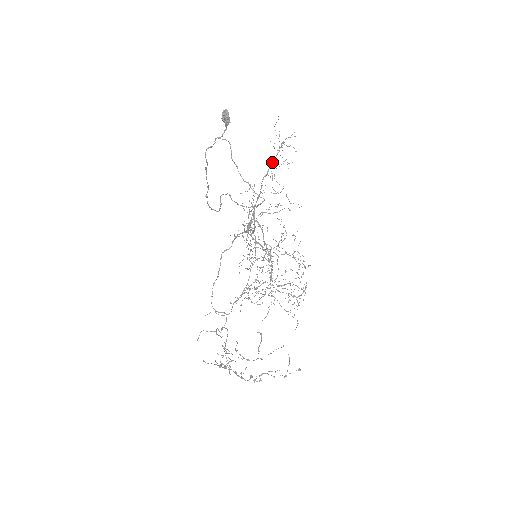
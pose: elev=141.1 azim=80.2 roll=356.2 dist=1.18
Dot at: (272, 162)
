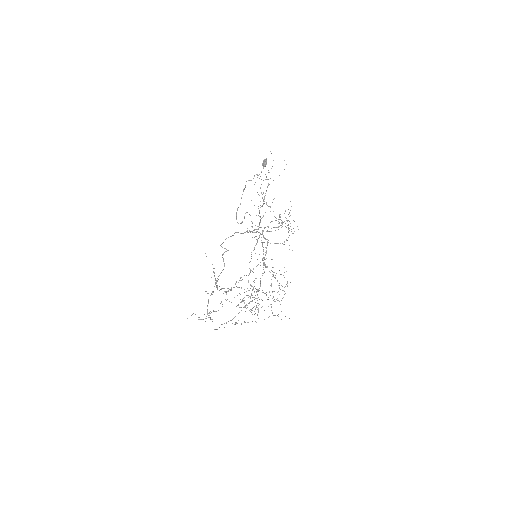
Dot at: occluded
